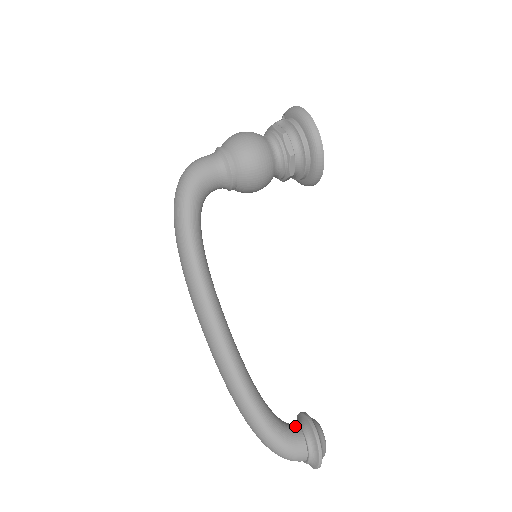
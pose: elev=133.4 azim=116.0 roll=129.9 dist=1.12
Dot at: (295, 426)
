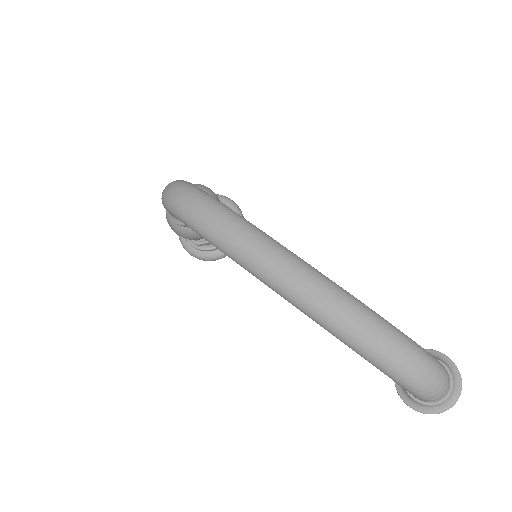
Dot at: occluded
